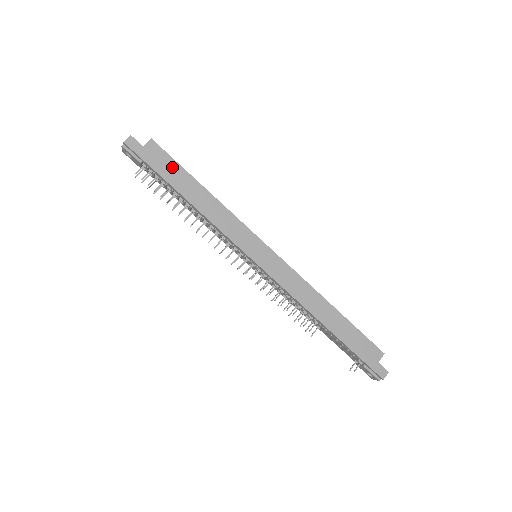
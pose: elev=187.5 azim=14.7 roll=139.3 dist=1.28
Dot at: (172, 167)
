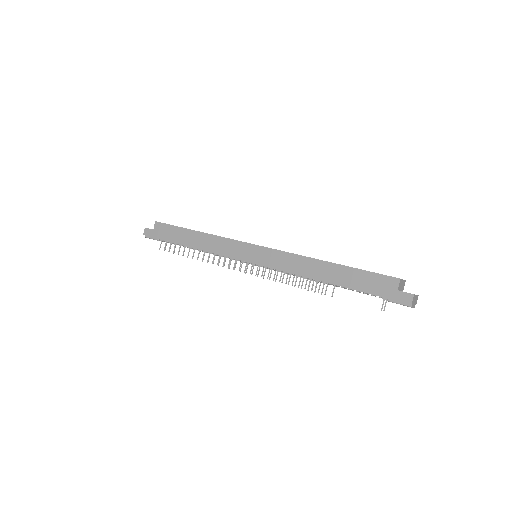
Dot at: (173, 231)
